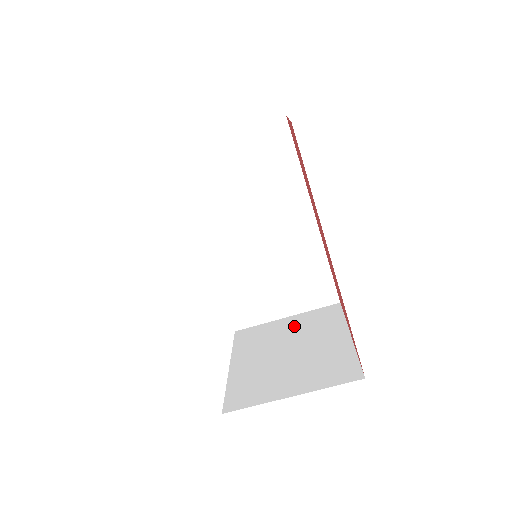
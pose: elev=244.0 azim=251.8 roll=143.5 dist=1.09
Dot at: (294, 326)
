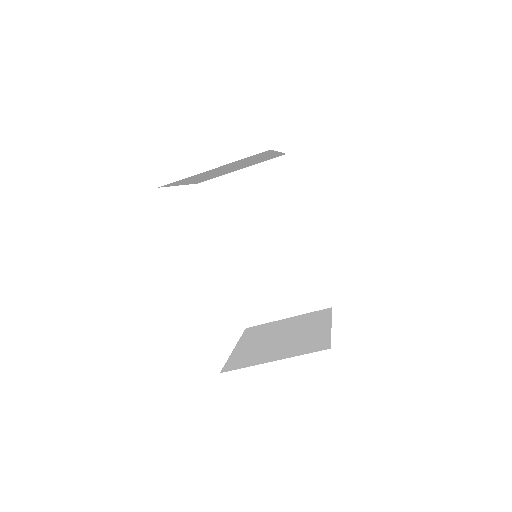
Dot at: (291, 322)
